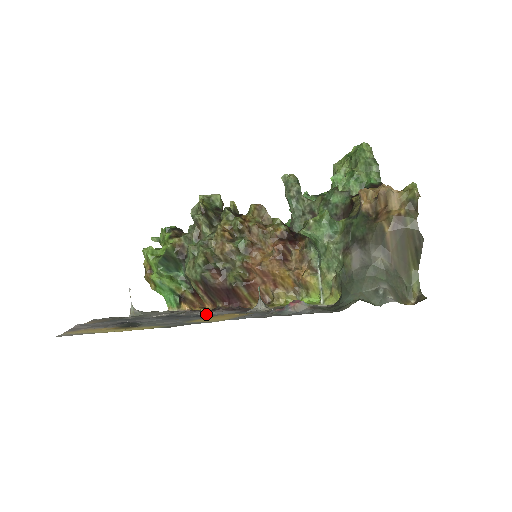
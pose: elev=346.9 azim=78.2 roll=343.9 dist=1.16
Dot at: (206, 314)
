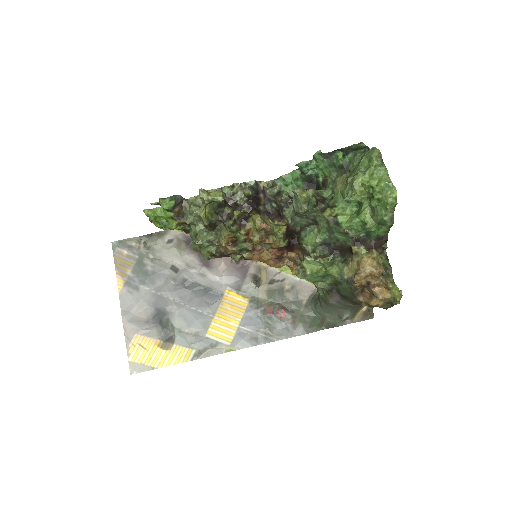
Dot at: (214, 291)
